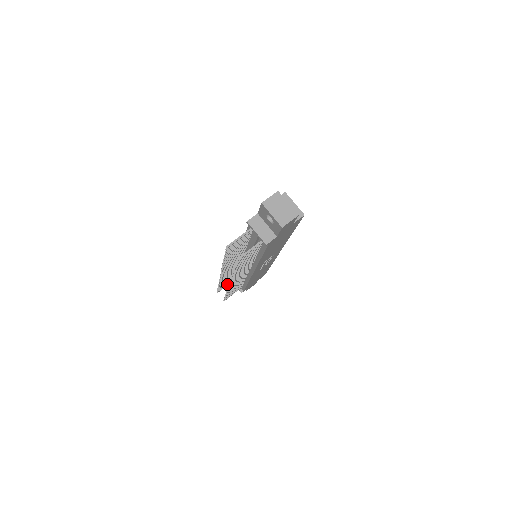
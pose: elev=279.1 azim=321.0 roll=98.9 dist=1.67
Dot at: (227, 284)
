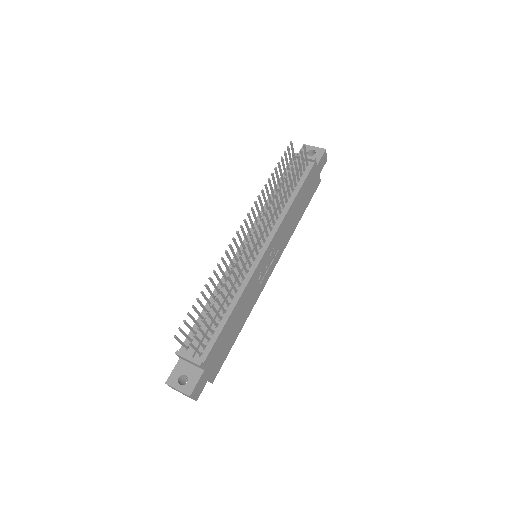
Dot at: (186, 336)
